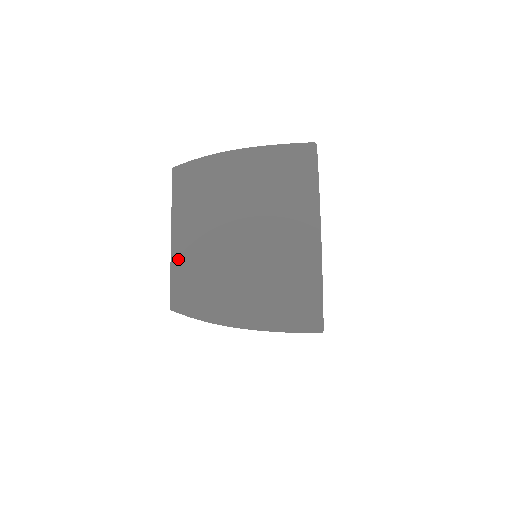
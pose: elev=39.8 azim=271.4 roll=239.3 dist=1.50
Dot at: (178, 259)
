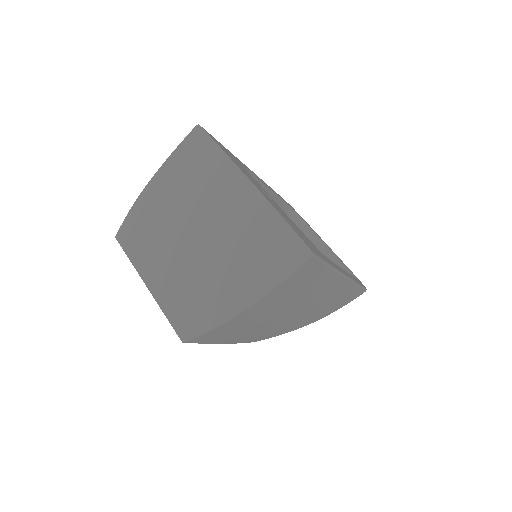
Dot at: (162, 298)
